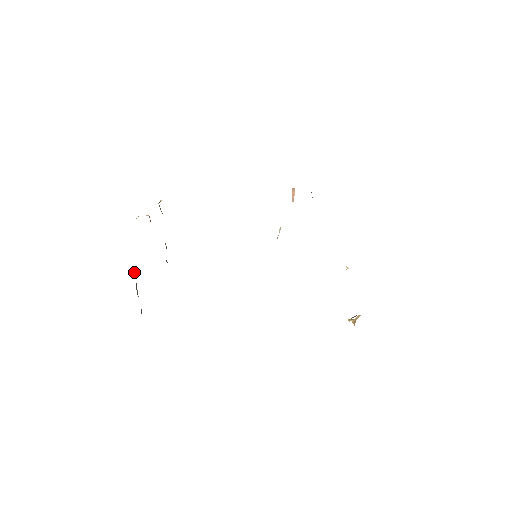
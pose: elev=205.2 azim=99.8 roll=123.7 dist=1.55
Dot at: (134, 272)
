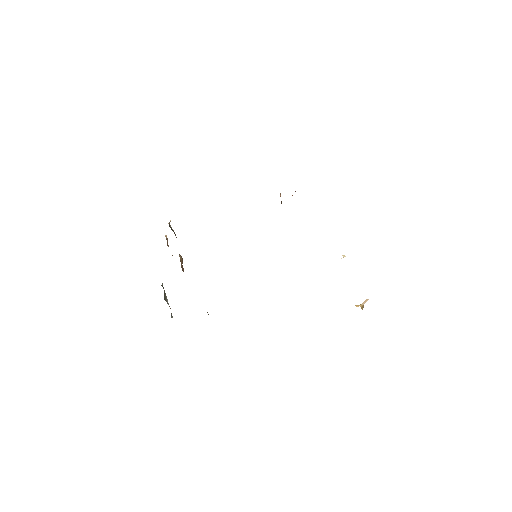
Dot at: (162, 284)
